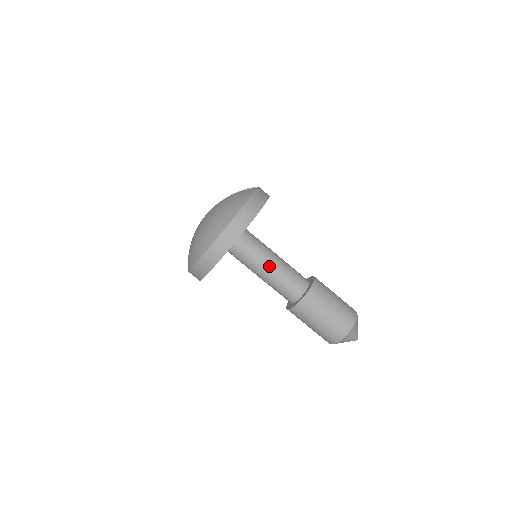
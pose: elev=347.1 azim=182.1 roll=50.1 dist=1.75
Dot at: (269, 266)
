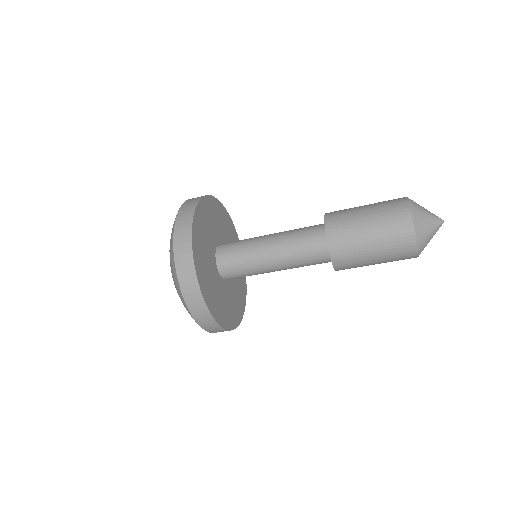
Dot at: (268, 240)
